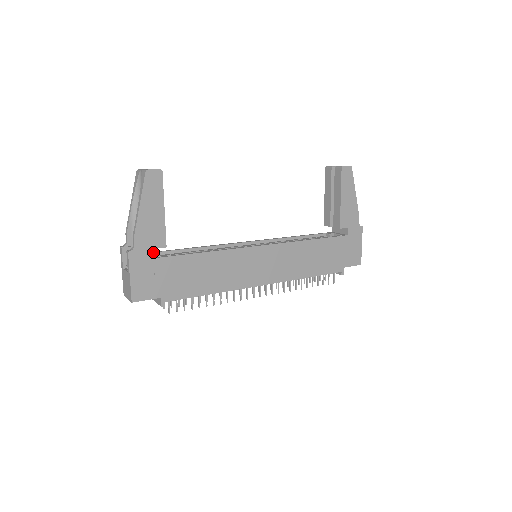
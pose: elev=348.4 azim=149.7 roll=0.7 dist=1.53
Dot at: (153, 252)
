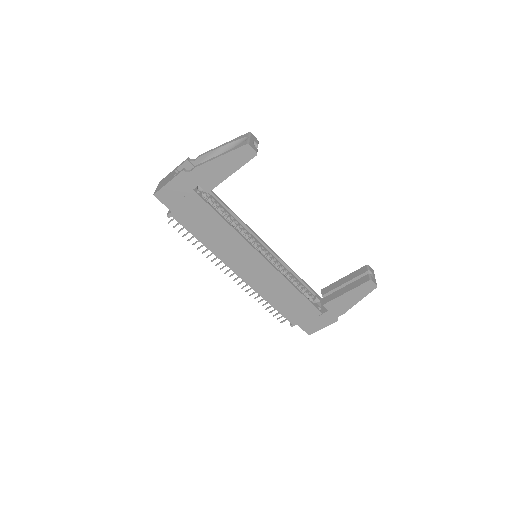
Dot at: occluded
